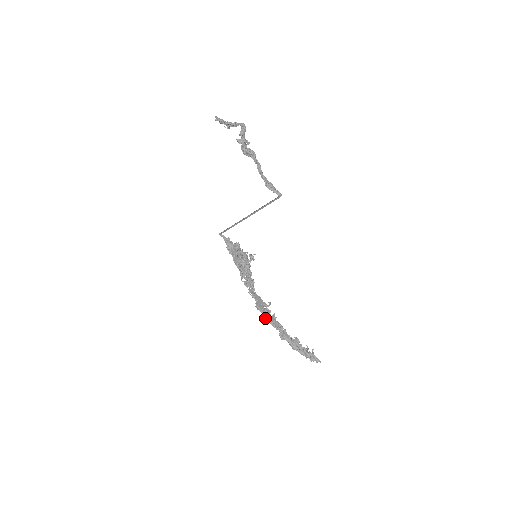
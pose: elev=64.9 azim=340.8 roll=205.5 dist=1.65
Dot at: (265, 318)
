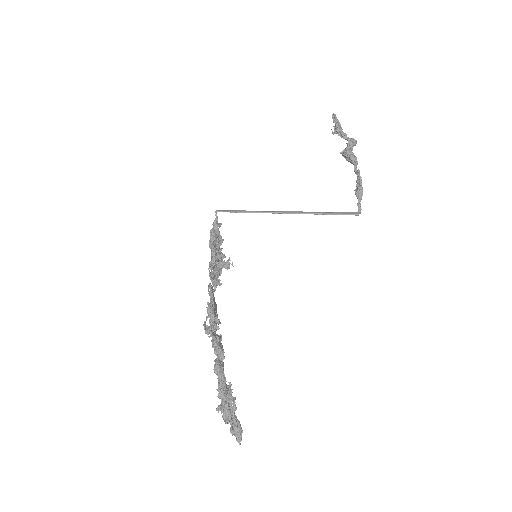
Dot at: (209, 328)
